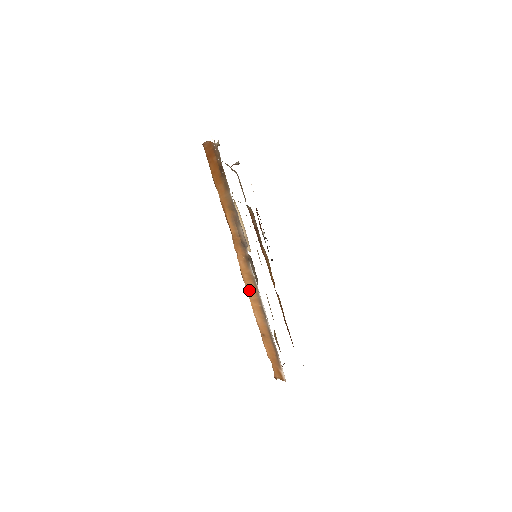
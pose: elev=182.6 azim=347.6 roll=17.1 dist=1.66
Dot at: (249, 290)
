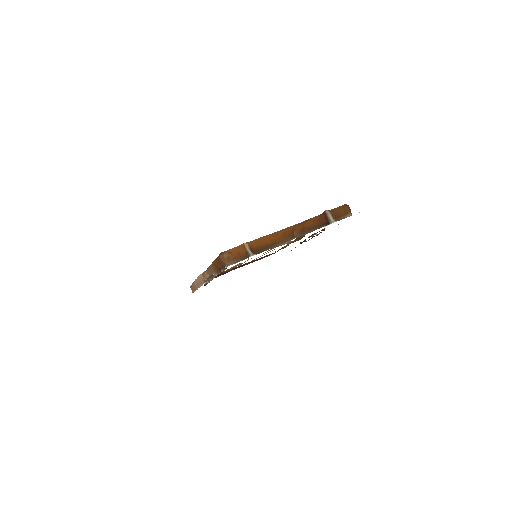
Dot at: (197, 280)
